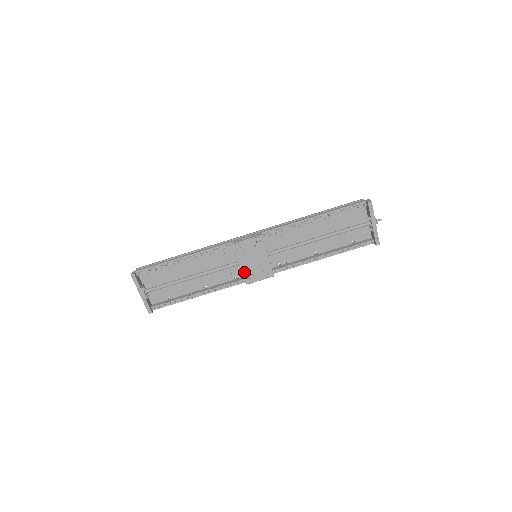
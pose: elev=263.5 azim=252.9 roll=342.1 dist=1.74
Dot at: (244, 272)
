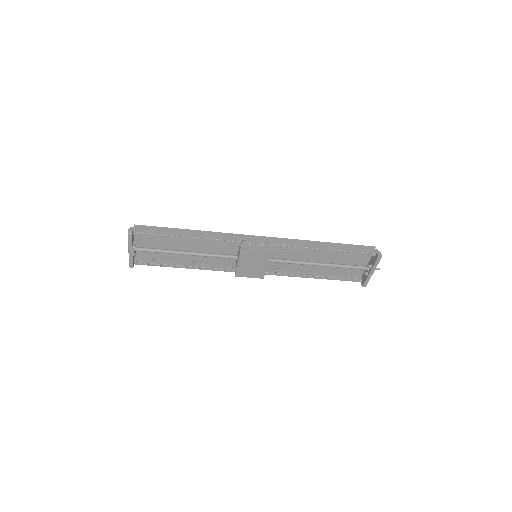
Dot at: (239, 267)
